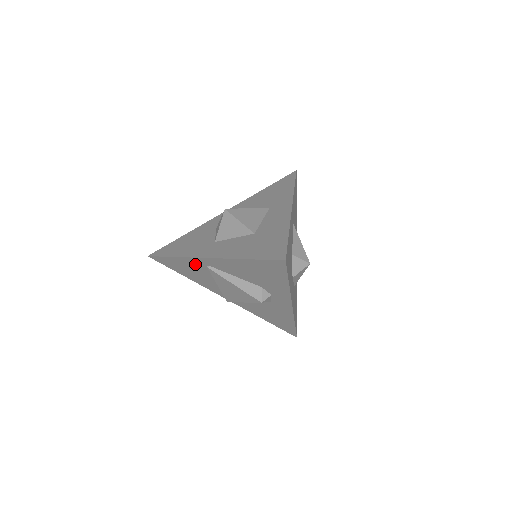
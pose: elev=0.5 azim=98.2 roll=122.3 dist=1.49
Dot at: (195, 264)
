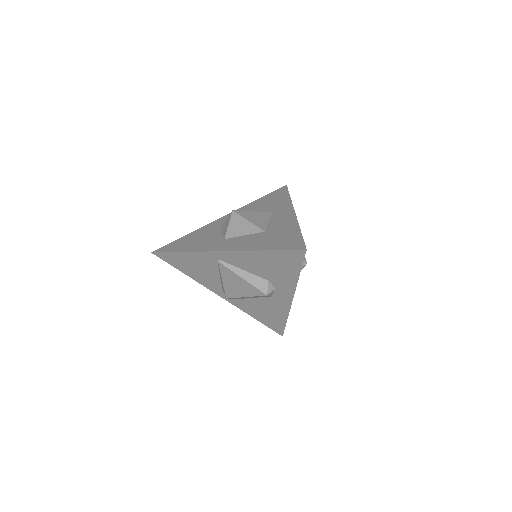
Dot at: (204, 259)
